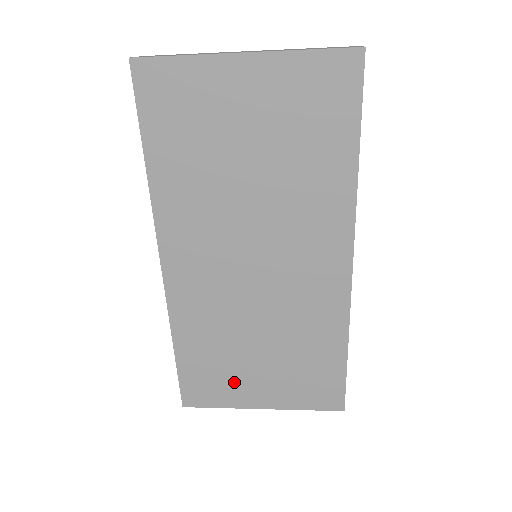
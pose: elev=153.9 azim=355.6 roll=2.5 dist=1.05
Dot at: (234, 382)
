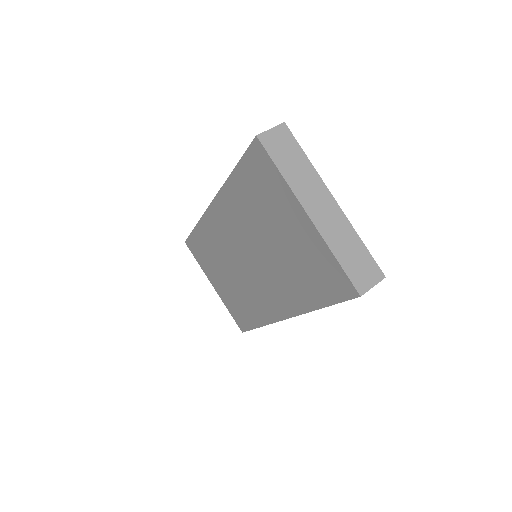
Dot at: (210, 267)
